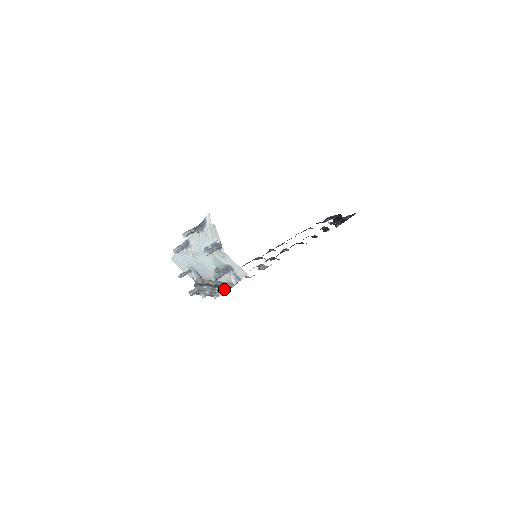
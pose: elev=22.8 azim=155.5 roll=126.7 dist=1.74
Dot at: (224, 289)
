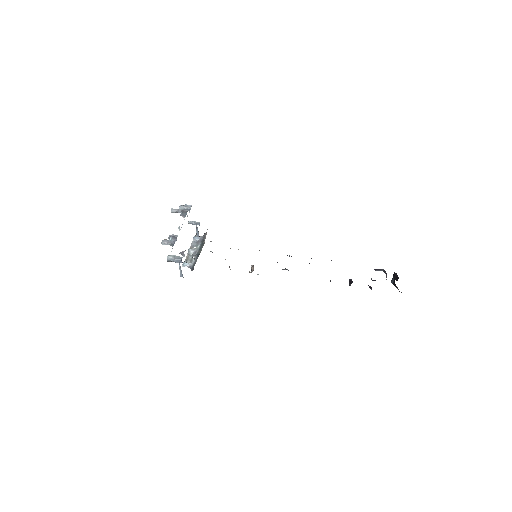
Dot at: (192, 265)
